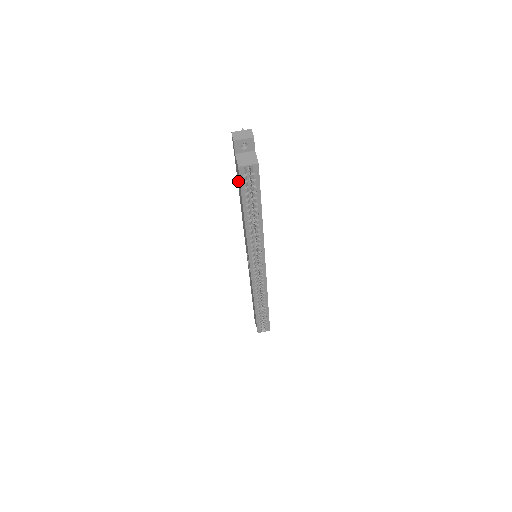
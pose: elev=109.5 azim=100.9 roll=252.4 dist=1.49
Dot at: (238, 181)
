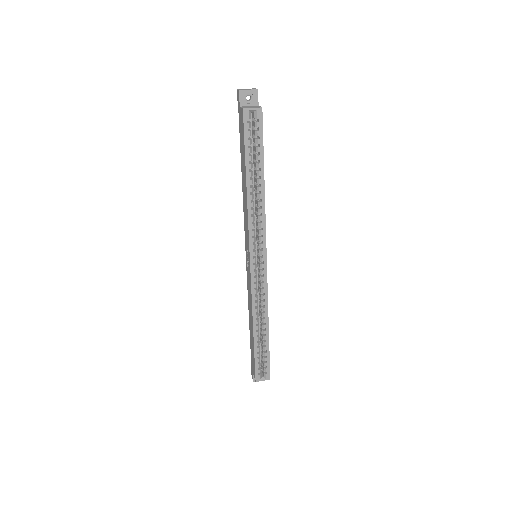
Dot at: (241, 141)
